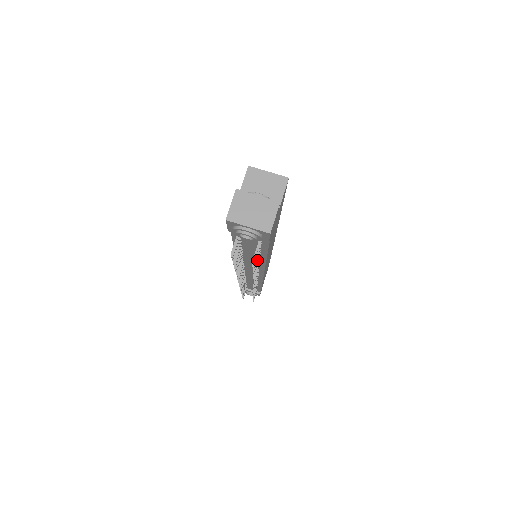
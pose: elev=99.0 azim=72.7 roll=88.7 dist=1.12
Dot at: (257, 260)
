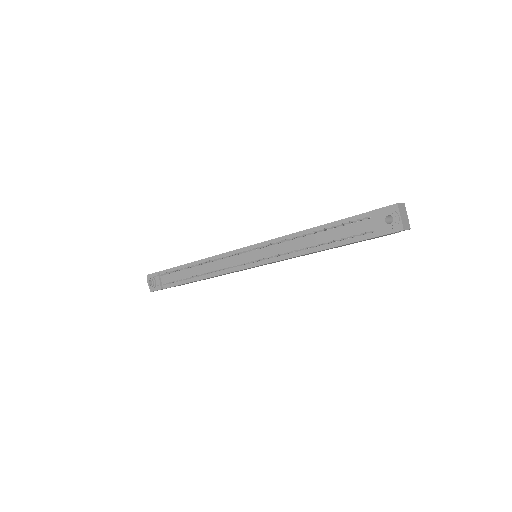
Dot at: (332, 242)
